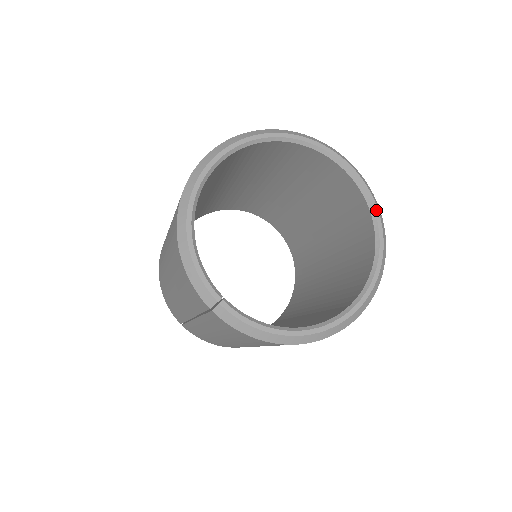
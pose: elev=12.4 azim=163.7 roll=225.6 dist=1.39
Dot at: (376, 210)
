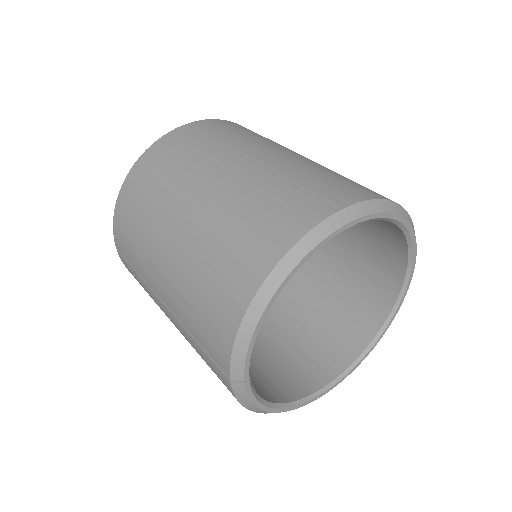
Dot at: (396, 312)
